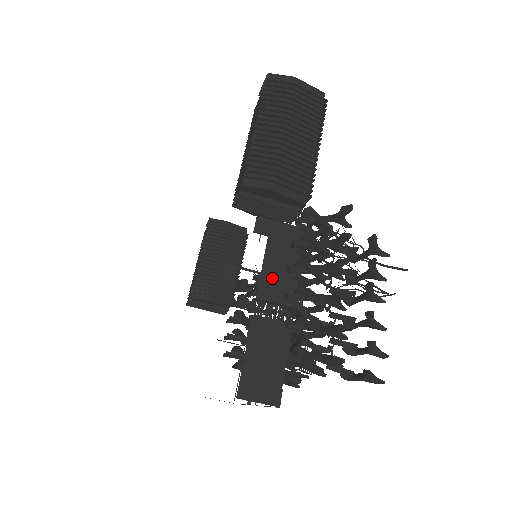
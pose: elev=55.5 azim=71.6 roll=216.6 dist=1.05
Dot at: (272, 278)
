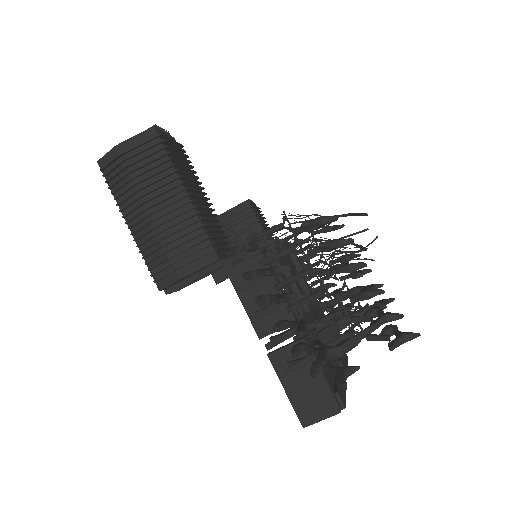
Dot at: occluded
